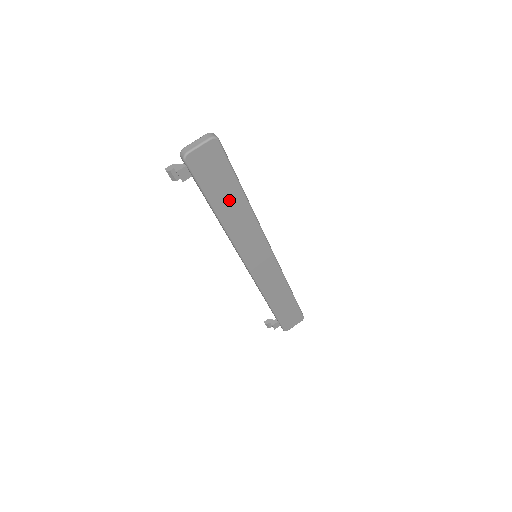
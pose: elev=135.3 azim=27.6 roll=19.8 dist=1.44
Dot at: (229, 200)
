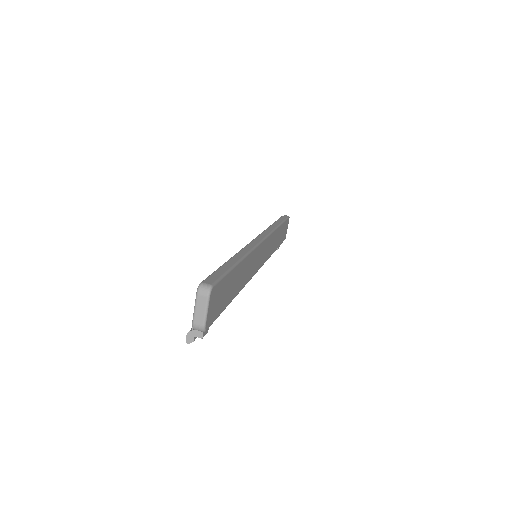
Dot at: (235, 282)
